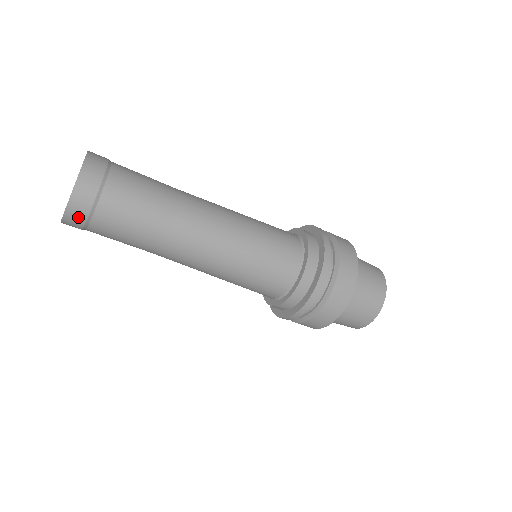
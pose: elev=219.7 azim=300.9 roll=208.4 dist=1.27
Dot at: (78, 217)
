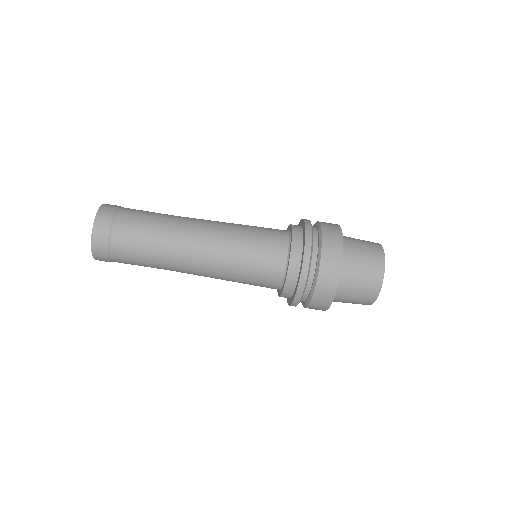
Dot at: (101, 249)
